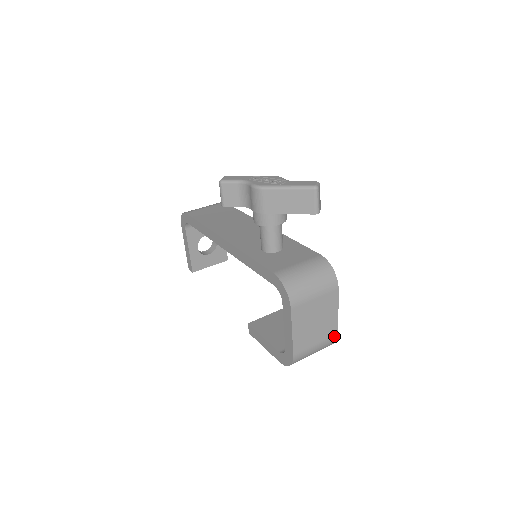
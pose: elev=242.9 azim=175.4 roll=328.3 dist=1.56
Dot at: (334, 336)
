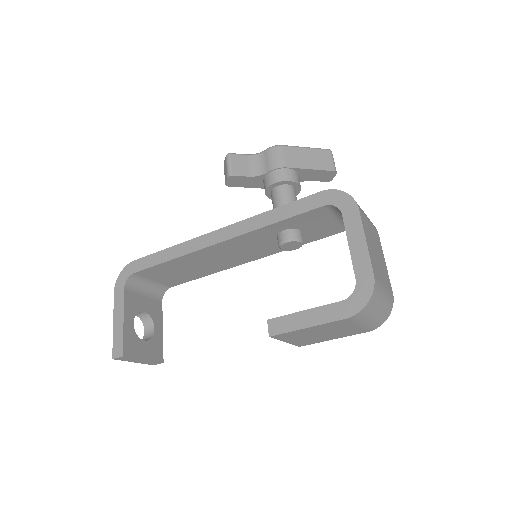
Dot at: (391, 293)
